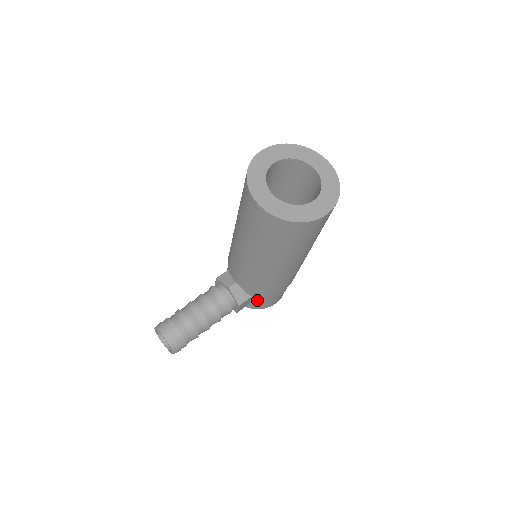
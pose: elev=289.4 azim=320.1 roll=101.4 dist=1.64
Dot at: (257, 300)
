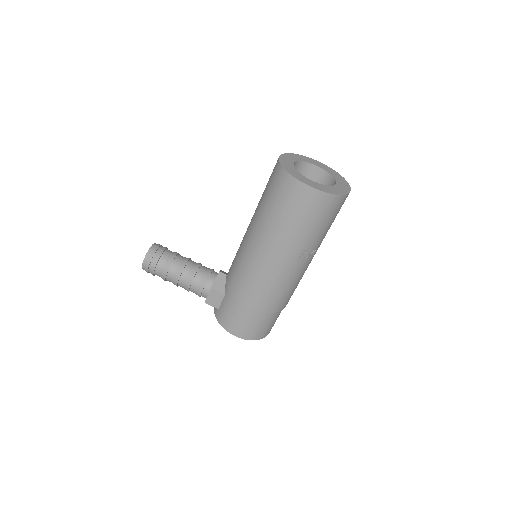
Dot at: (226, 303)
